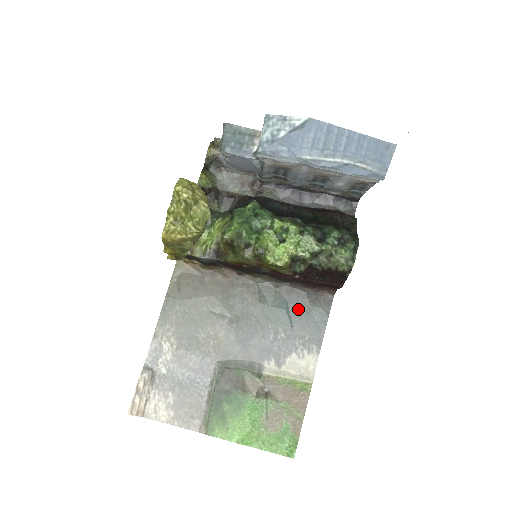
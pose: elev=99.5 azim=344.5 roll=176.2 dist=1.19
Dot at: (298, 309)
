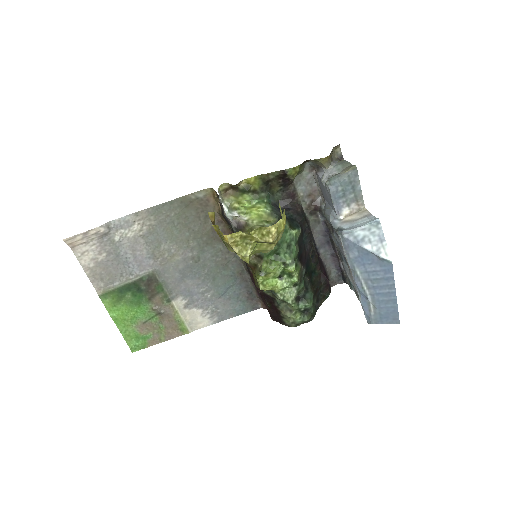
Dot at: (236, 293)
